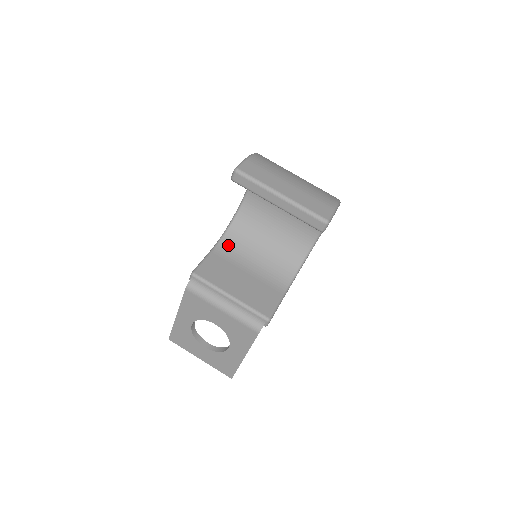
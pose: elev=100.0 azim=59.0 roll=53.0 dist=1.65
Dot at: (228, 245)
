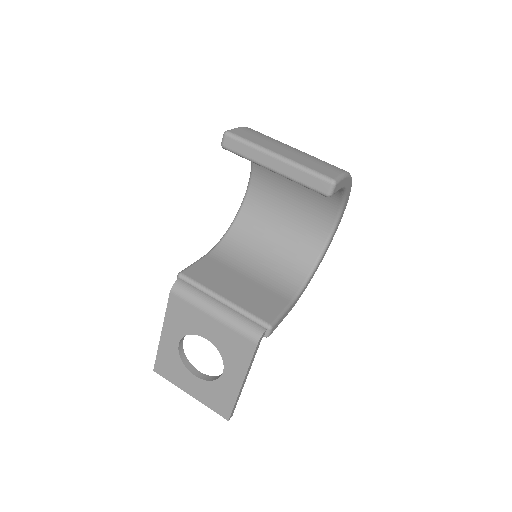
Dot at: (225, 251)
